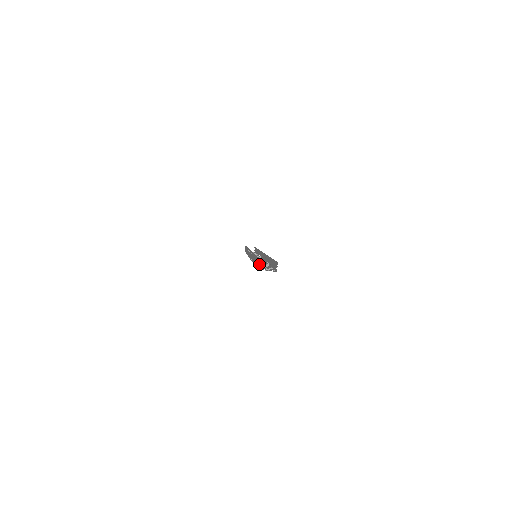
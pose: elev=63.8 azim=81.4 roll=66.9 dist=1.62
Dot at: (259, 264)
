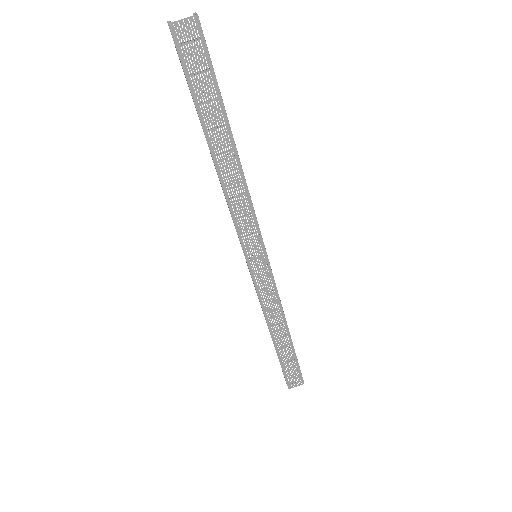
Dot at: (212, 128)
